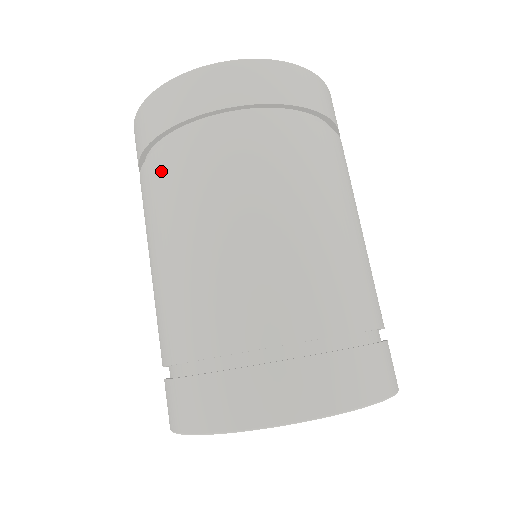
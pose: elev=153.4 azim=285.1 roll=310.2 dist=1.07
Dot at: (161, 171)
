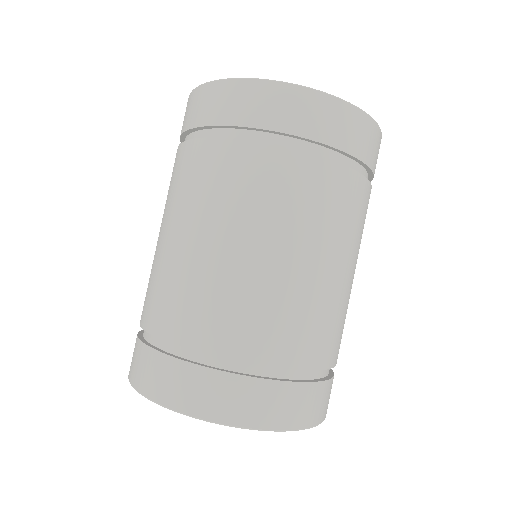
Dot at: (177, 164)
